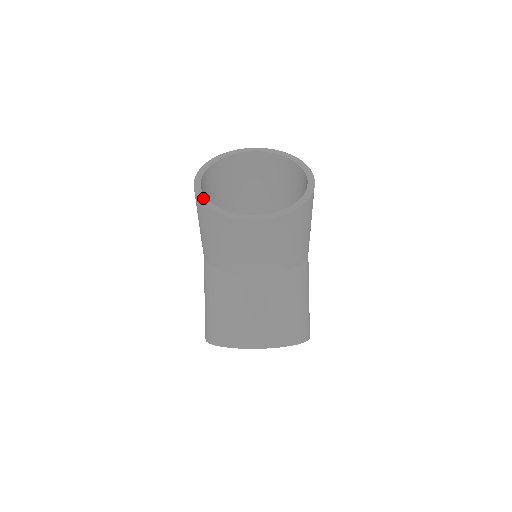
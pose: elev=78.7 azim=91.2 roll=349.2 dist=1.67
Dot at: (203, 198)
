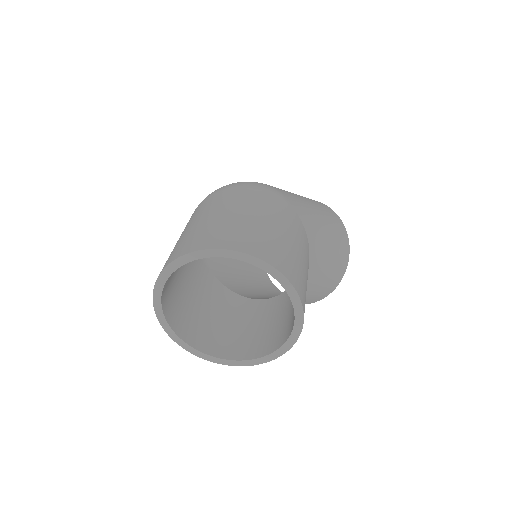
Dot at: (211, 359)
